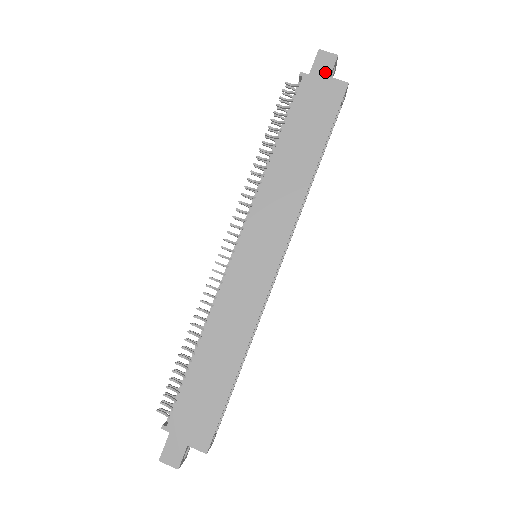
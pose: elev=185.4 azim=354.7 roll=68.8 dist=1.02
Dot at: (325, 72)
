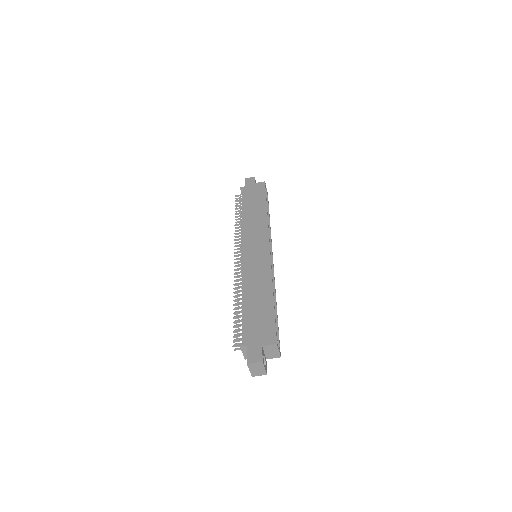
Dot at: (252, 183)
